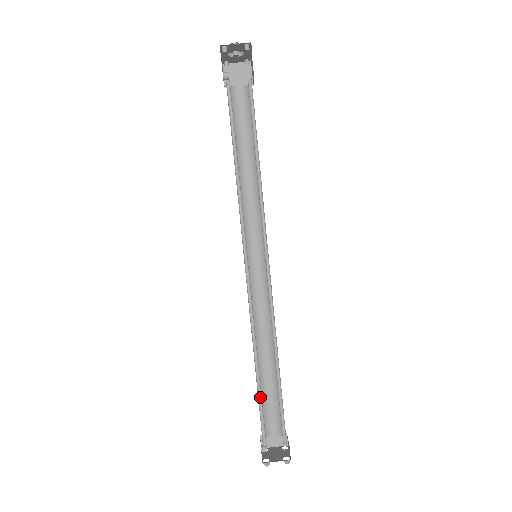
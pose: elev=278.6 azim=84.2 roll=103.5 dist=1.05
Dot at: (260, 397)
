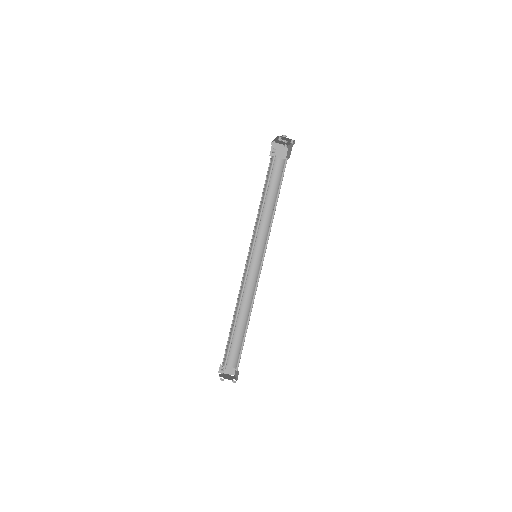
Dot at: (231, 339)
